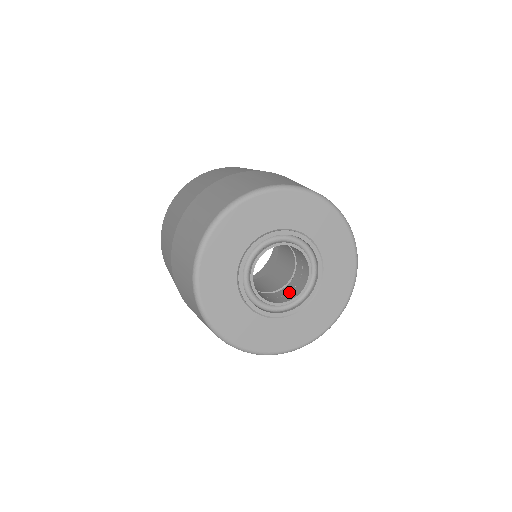
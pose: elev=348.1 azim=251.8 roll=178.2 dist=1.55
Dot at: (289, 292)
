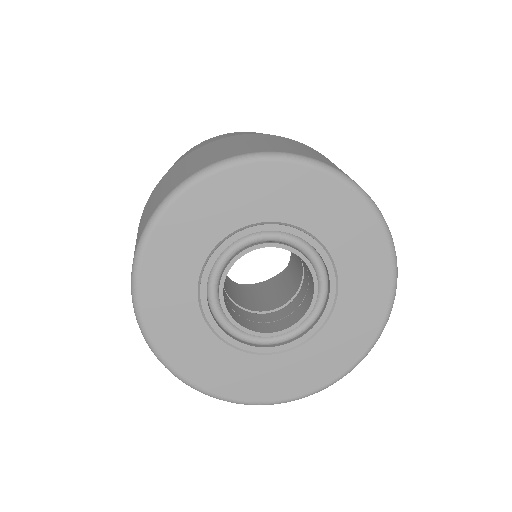
Dot at: (291, 313)
